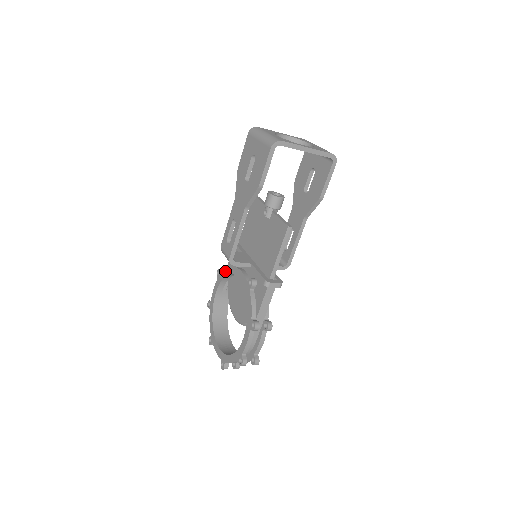
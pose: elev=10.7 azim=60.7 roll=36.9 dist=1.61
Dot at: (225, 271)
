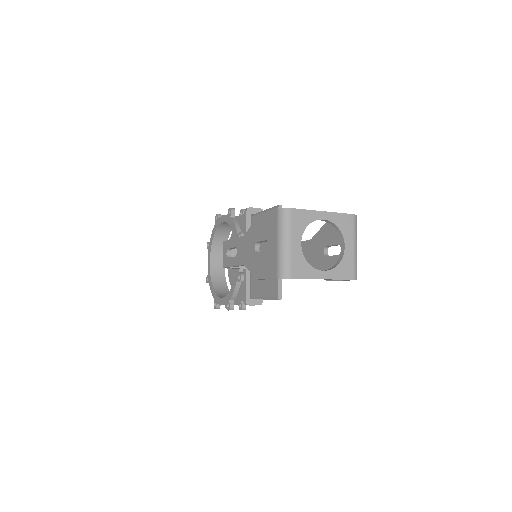
Dot at: (233, 225)
